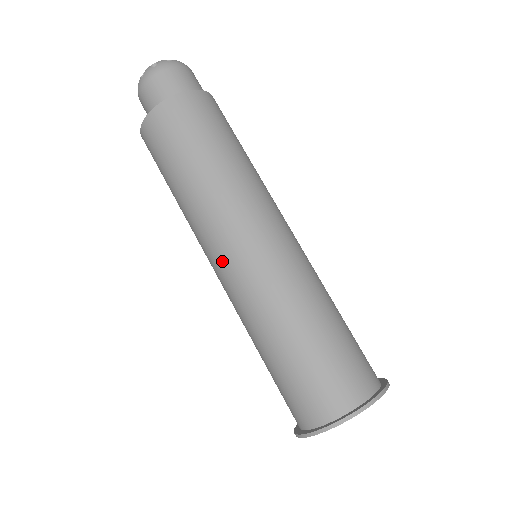
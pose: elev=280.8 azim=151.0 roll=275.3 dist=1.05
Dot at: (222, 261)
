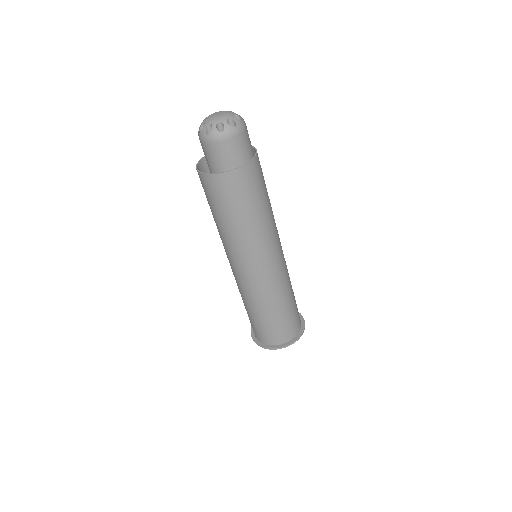
Dot at: (239, 270)
